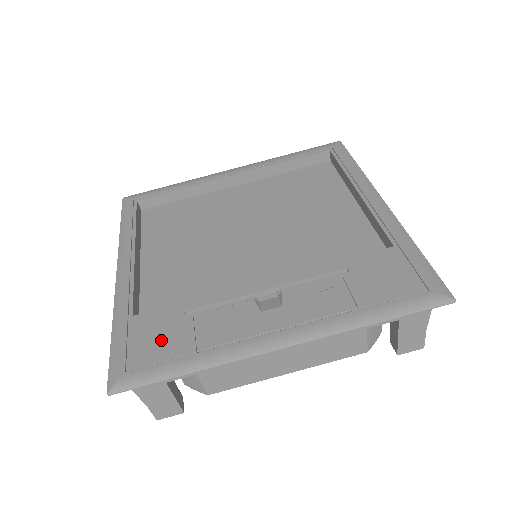
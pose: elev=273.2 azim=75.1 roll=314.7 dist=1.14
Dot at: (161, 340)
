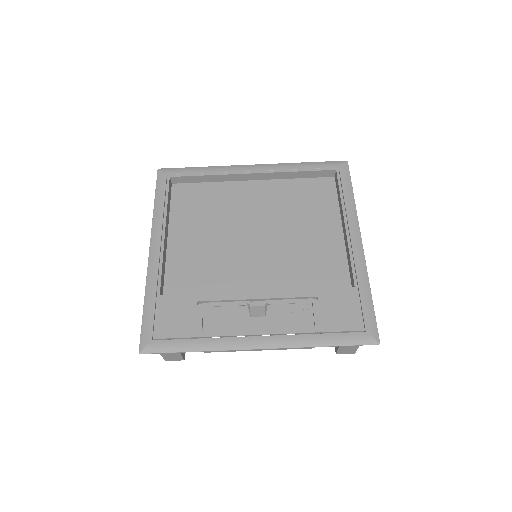
Dot at: (179, 321)
